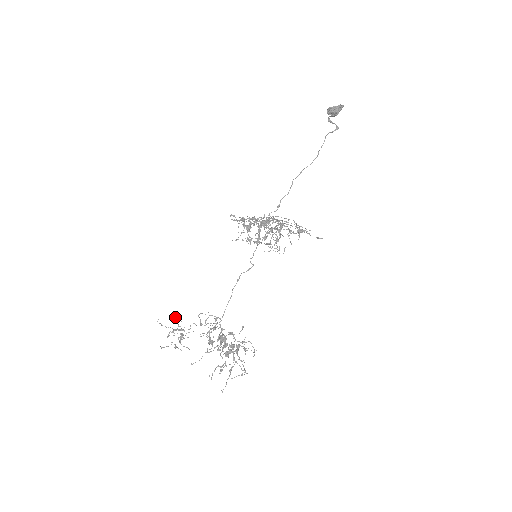
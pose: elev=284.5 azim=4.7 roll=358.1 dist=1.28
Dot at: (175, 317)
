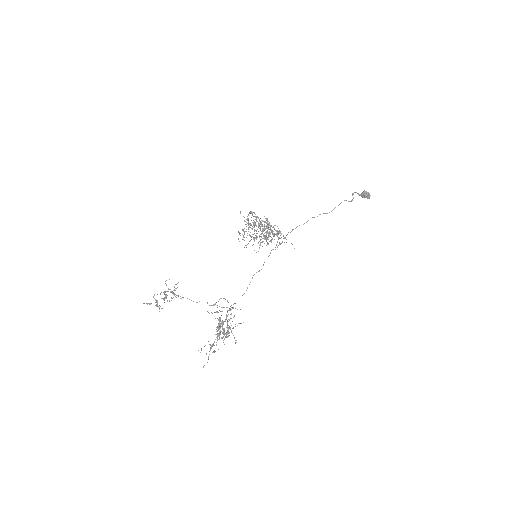
Dot at: occluded
